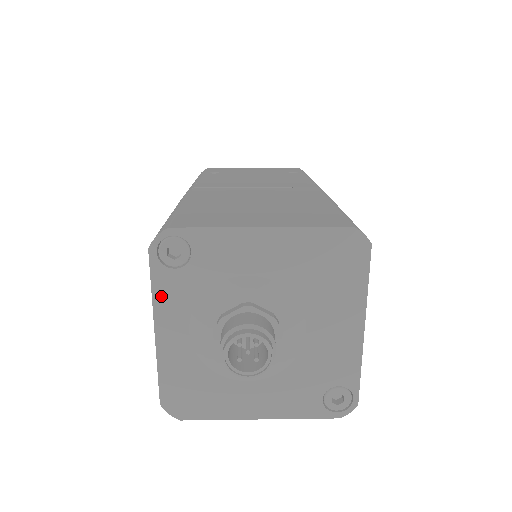
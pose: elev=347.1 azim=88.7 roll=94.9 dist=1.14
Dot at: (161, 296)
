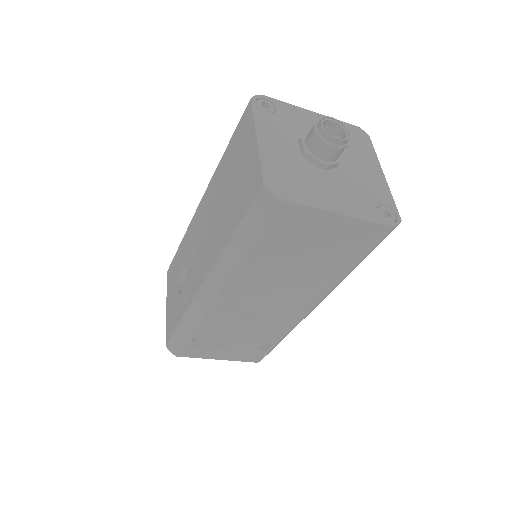
Dot at: (260, 122)
